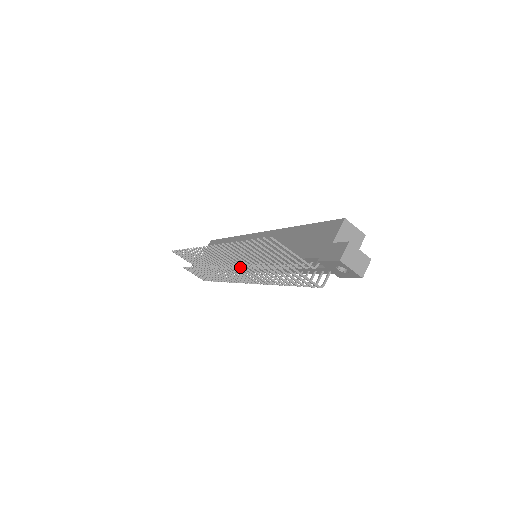
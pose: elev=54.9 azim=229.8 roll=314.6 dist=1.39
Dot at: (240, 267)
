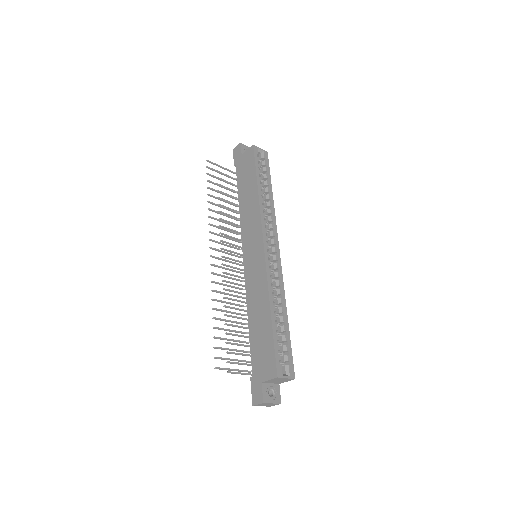
Dot at: (226, 290)
